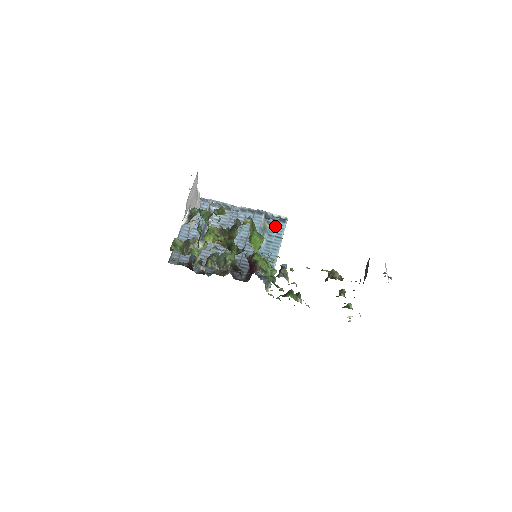
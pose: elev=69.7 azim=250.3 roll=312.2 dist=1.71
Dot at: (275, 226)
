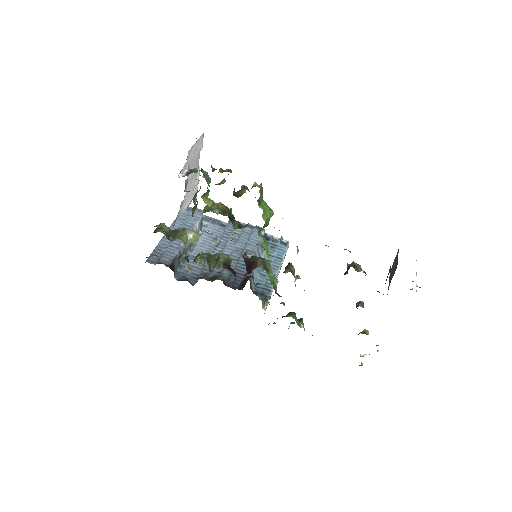
Dot at: (275, 247)
